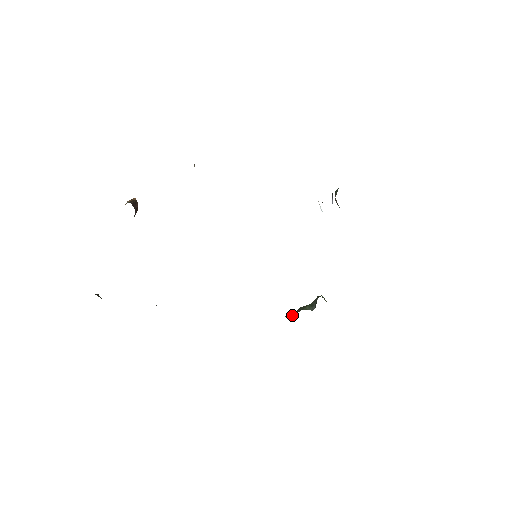
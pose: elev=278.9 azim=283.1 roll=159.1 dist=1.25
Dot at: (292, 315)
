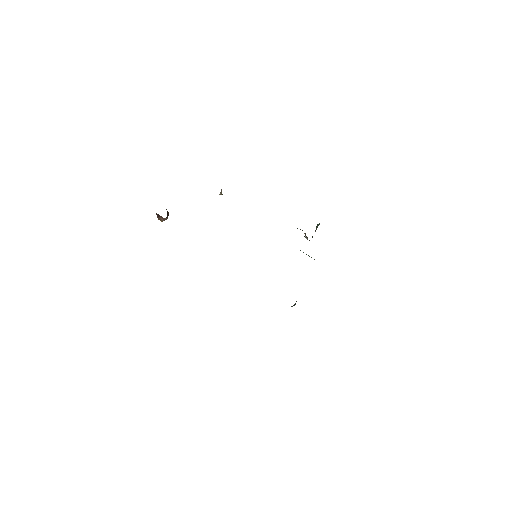
Dot at: occluded
